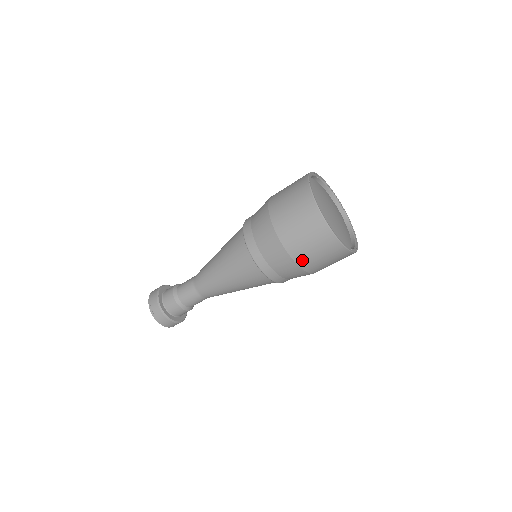
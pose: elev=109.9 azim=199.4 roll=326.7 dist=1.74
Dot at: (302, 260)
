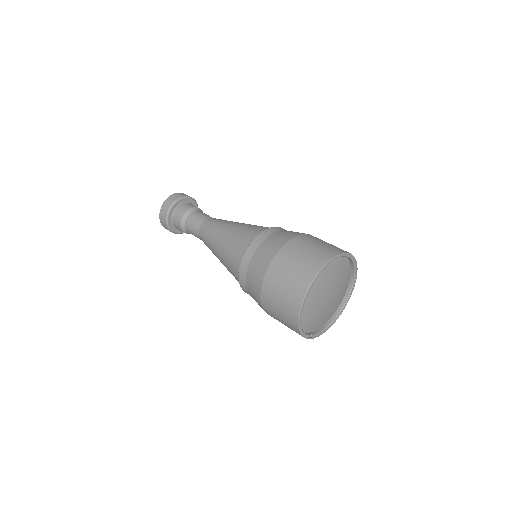
Dot at: (268, 311)
